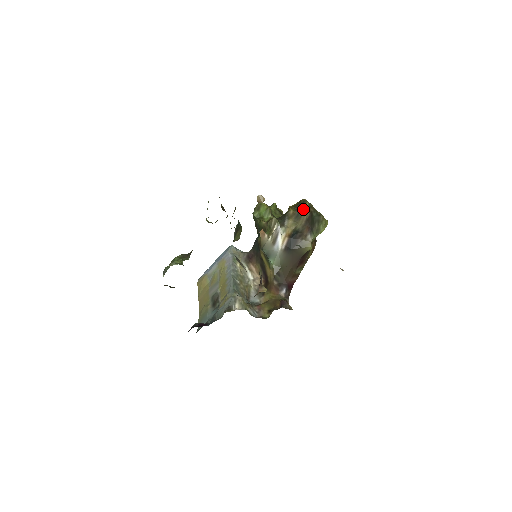
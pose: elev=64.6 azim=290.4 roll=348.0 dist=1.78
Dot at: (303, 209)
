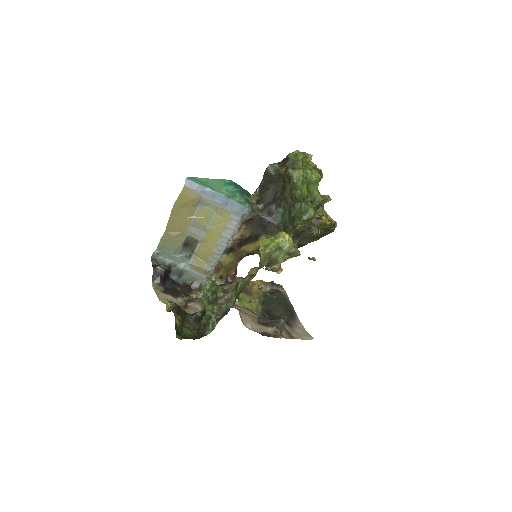
Dot at: occluded
